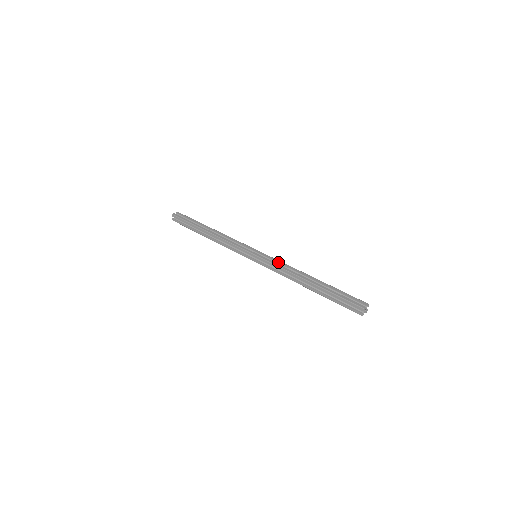
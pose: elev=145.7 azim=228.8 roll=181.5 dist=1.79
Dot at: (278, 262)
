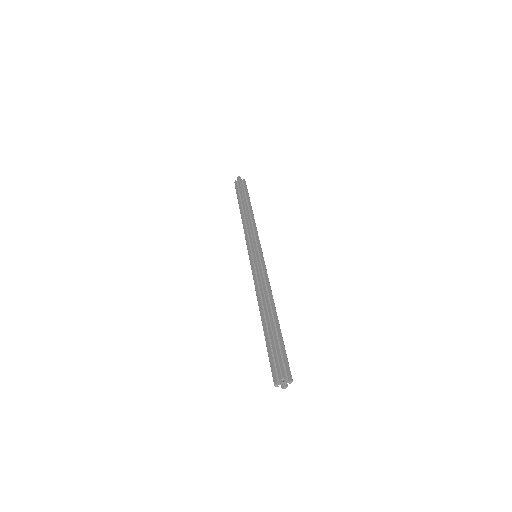
Dot at: (265, 275)
